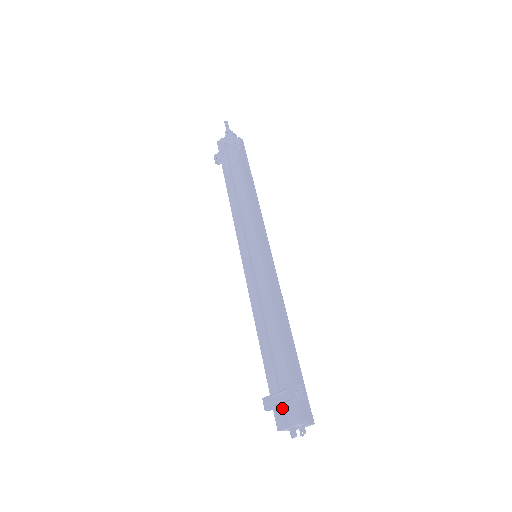
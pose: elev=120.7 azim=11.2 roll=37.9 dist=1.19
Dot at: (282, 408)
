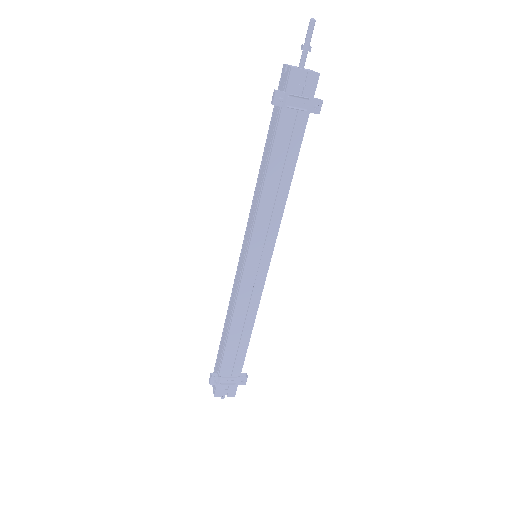
Dot at: (225, 386)
